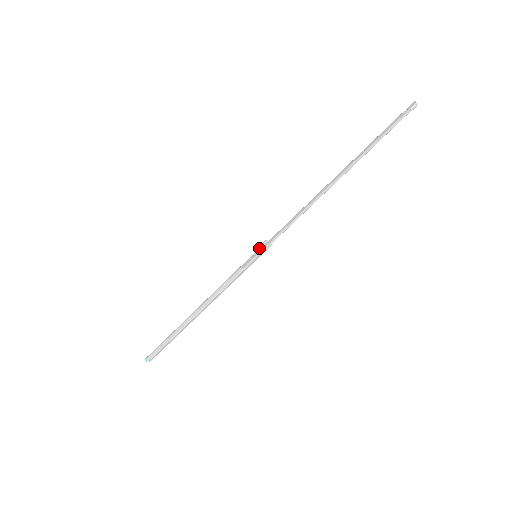
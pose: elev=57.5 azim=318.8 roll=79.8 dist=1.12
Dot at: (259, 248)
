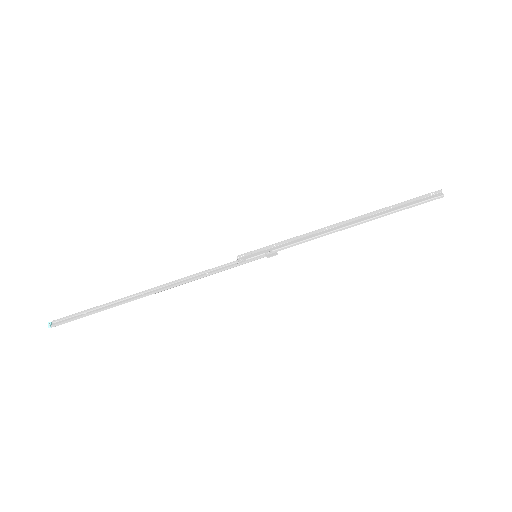
Dot at: (264, 252)
